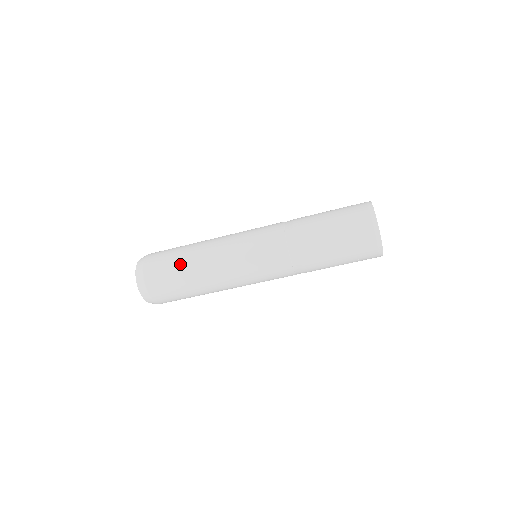
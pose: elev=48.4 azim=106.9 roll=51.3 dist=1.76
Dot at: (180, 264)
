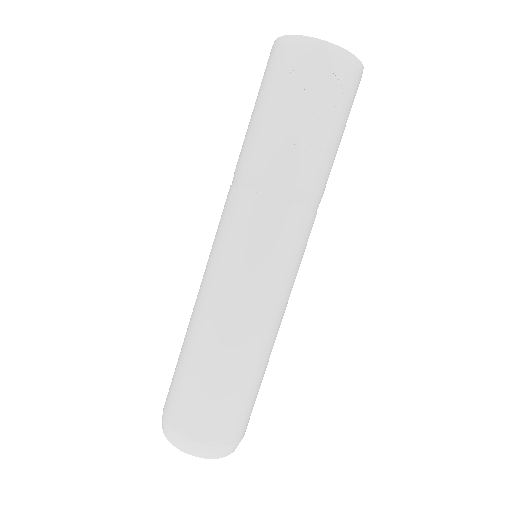
Dot at: occluded
